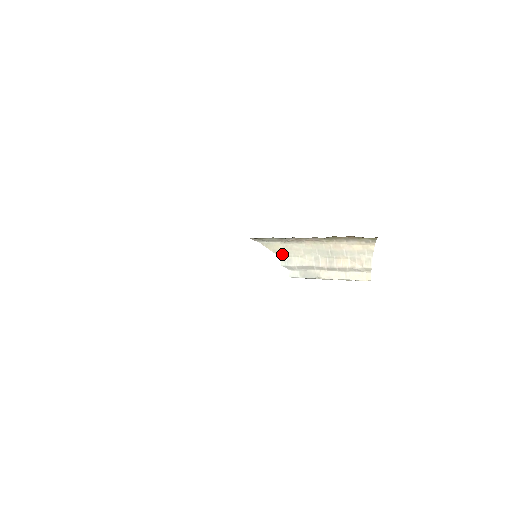
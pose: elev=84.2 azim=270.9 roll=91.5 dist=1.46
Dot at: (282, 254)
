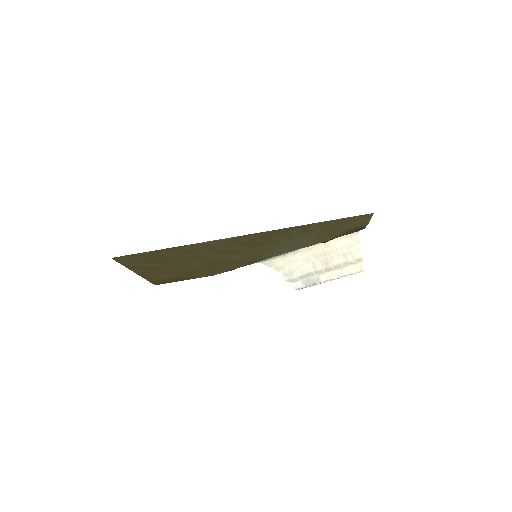
Dot at: (284, 270)
